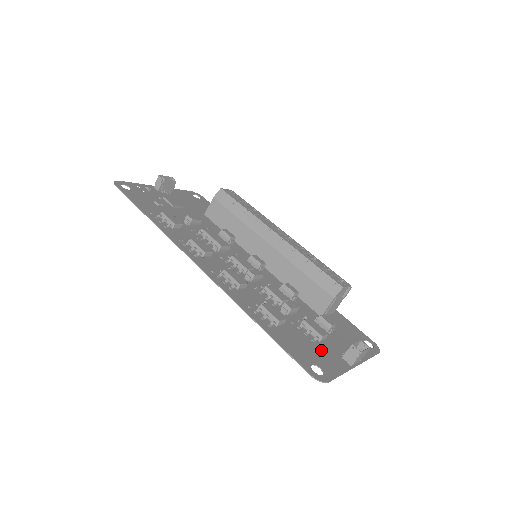
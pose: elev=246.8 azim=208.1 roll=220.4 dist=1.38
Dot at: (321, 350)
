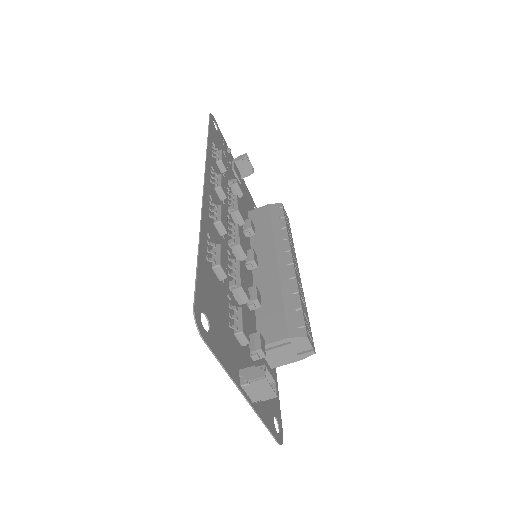
Dot at: (228, 336)
